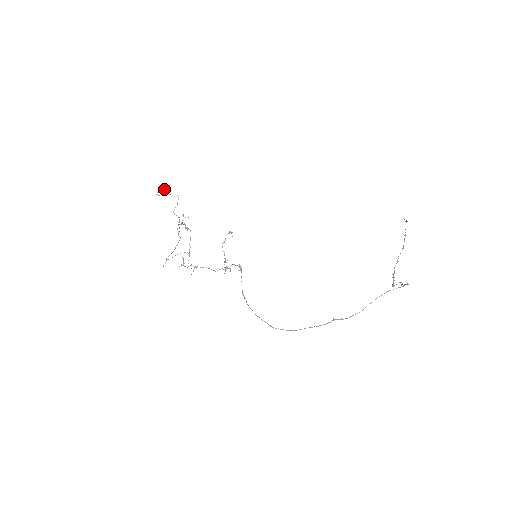
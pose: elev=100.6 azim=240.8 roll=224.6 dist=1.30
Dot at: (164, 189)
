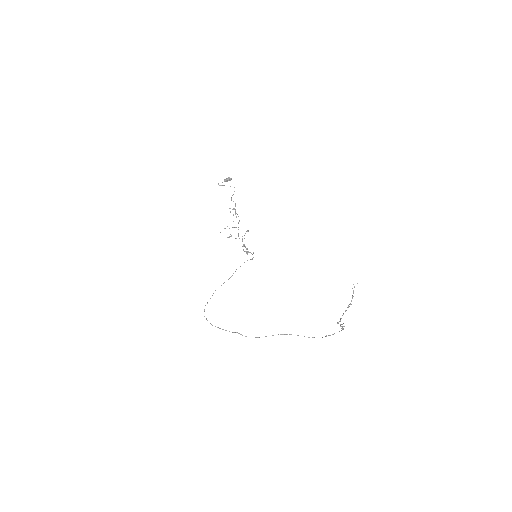
Dot at: (226, 181)
